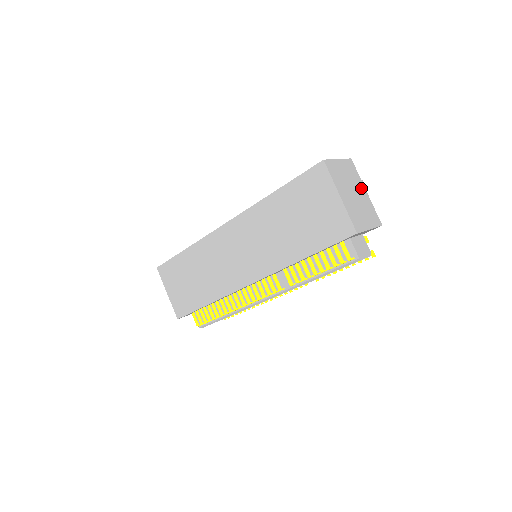
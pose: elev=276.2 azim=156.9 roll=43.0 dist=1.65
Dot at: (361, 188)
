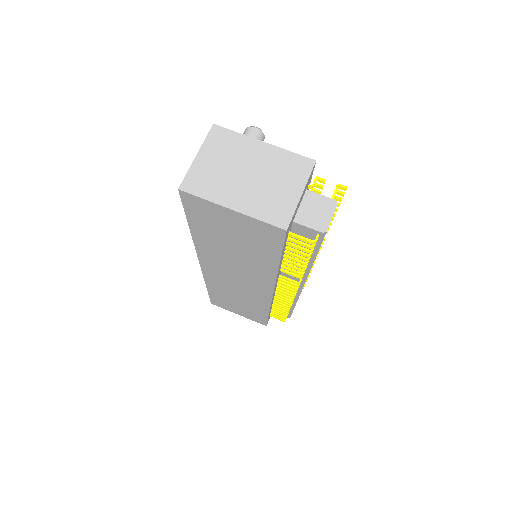
Dot at: (253, 149)
